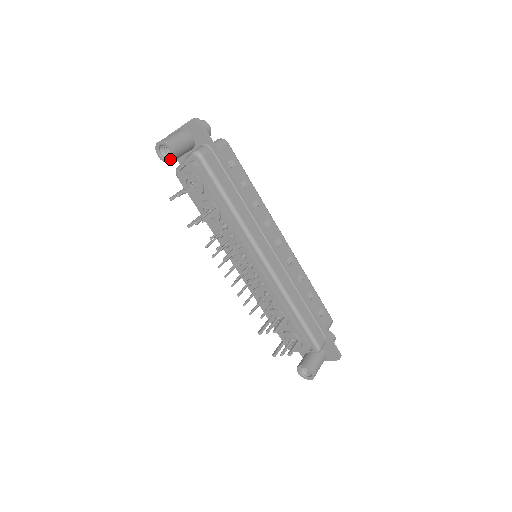
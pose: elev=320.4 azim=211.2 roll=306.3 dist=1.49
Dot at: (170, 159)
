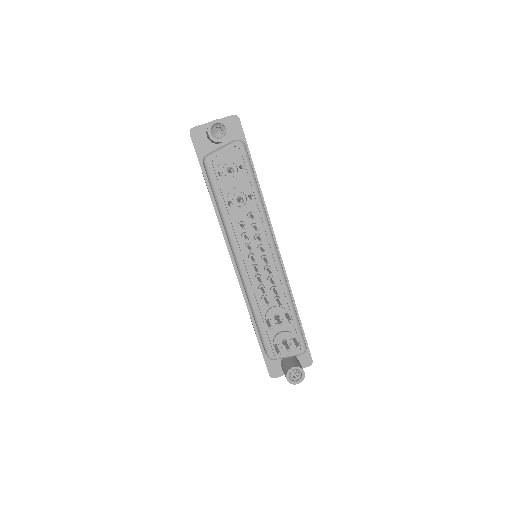
Dot at: (223, 138)
